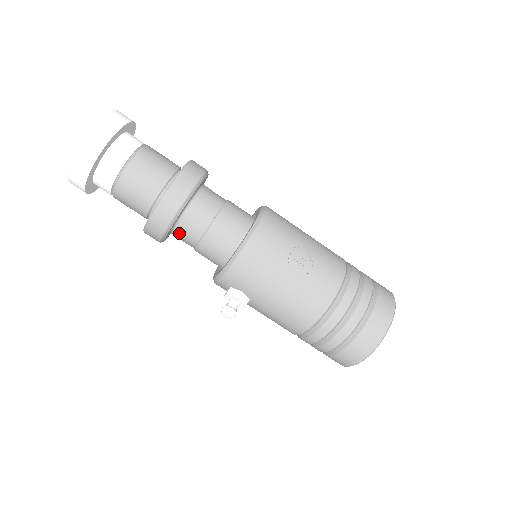
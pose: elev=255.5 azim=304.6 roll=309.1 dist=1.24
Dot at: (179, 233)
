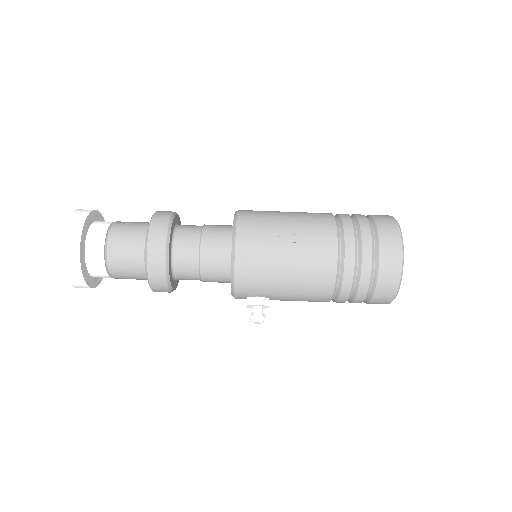
Dot at: (181, 278)
